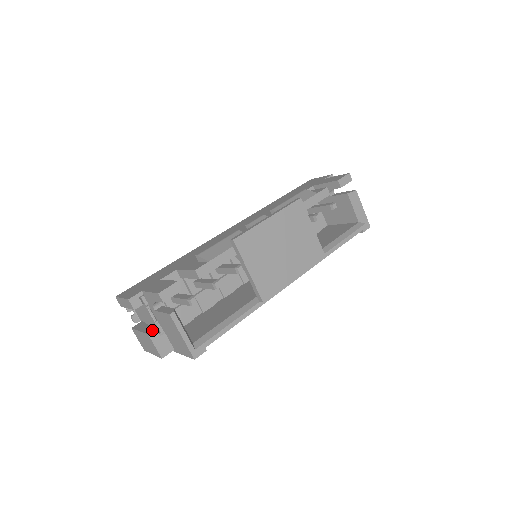
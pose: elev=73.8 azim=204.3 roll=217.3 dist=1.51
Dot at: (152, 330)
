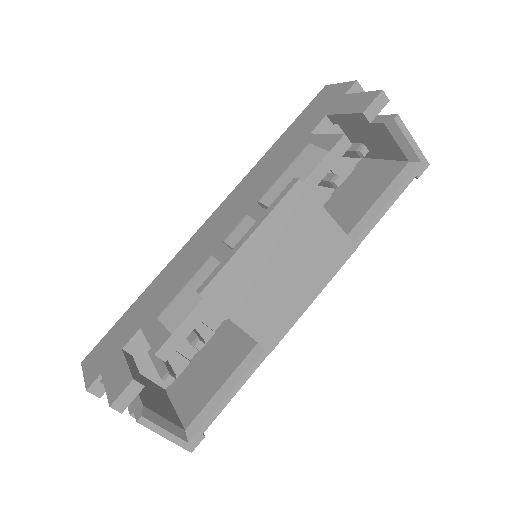
Dot at: occluded
